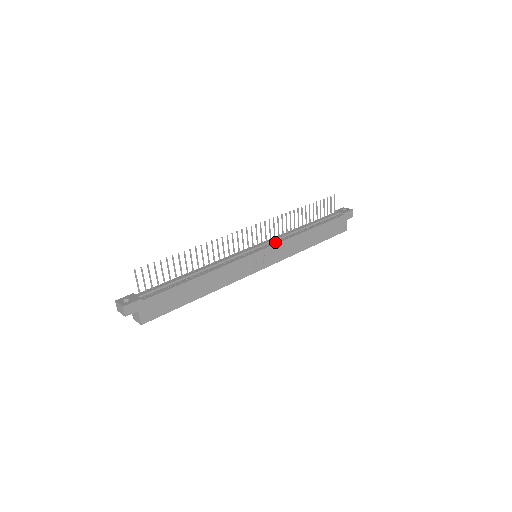
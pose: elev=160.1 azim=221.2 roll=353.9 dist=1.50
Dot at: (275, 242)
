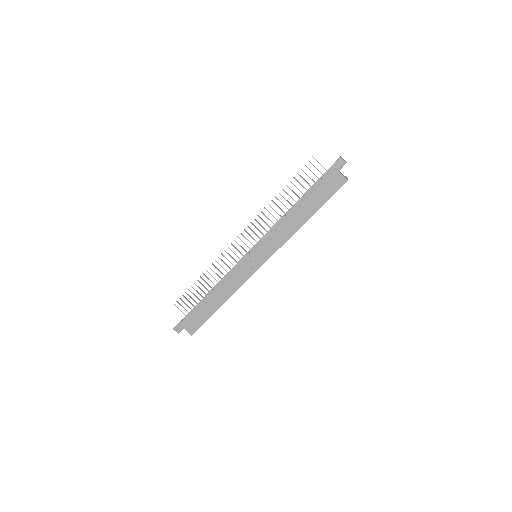
Dot at: (263, 238)
